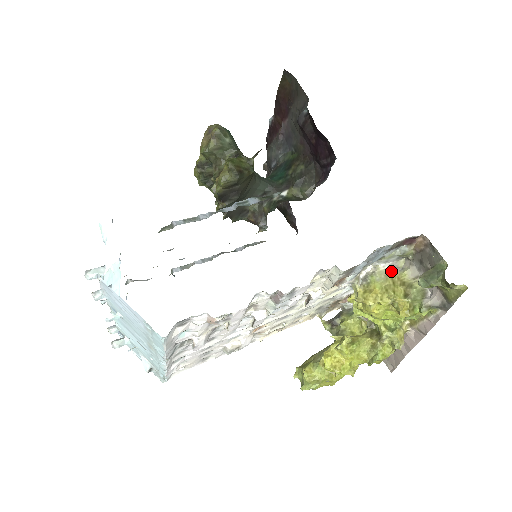
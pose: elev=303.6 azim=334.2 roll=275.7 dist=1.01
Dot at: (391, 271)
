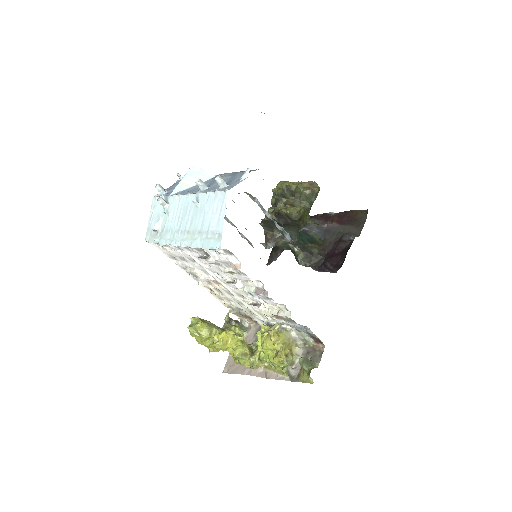
Dot at: (293, 340)
